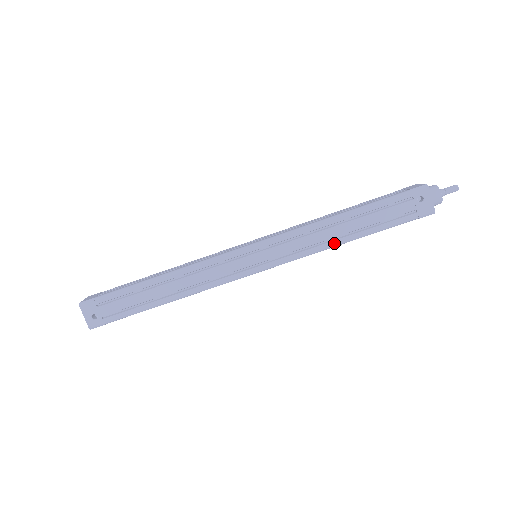
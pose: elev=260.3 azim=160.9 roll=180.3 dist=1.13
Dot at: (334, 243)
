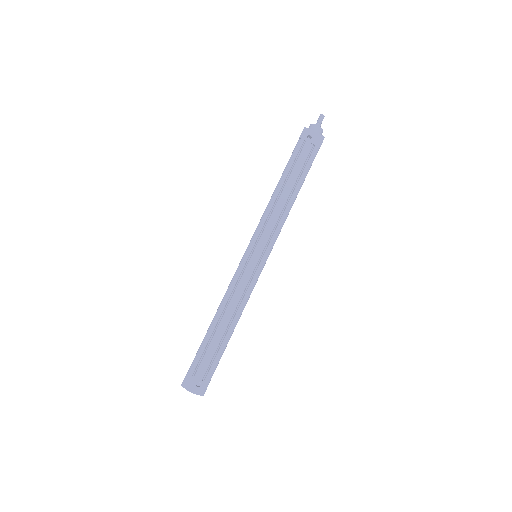
Dot at: (290, 204)
